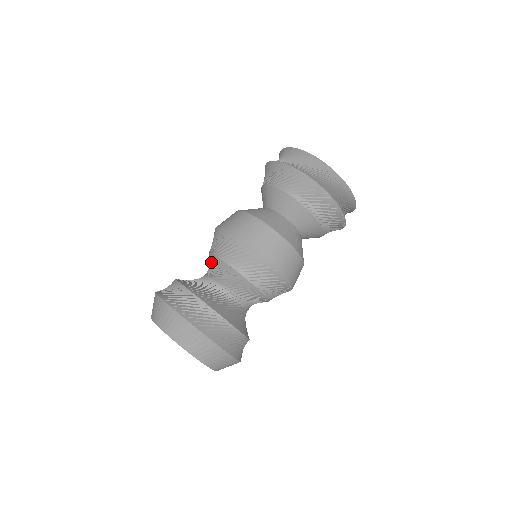
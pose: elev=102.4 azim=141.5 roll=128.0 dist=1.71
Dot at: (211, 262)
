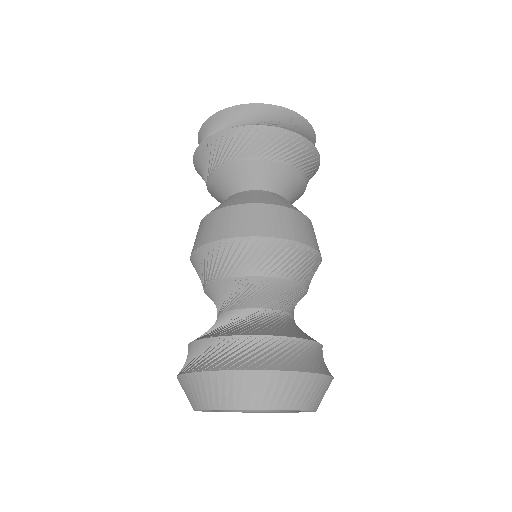
Dot at: occluded
